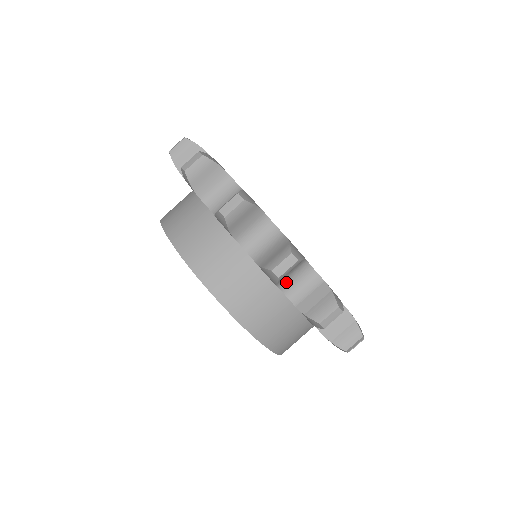
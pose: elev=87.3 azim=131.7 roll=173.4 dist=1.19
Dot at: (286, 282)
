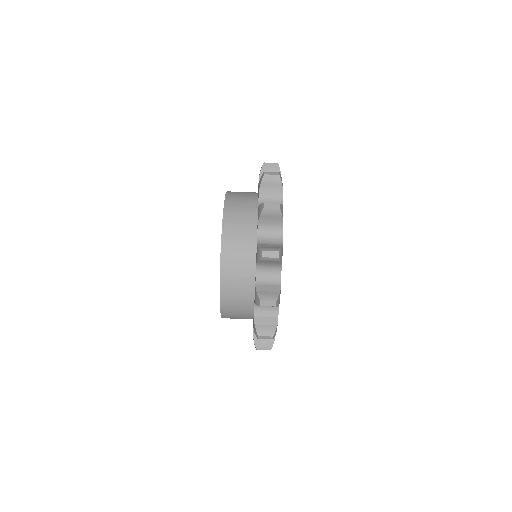
Dot at: occluded
